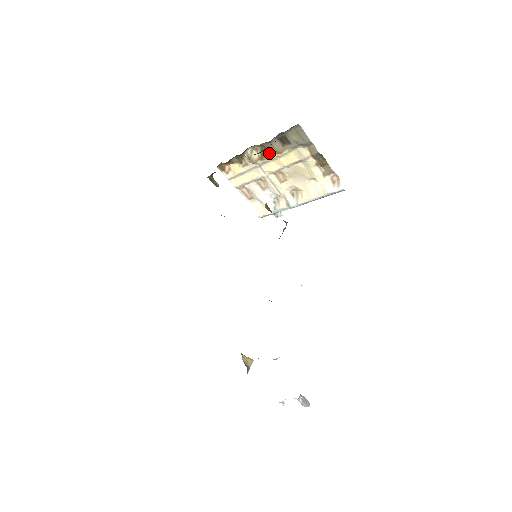
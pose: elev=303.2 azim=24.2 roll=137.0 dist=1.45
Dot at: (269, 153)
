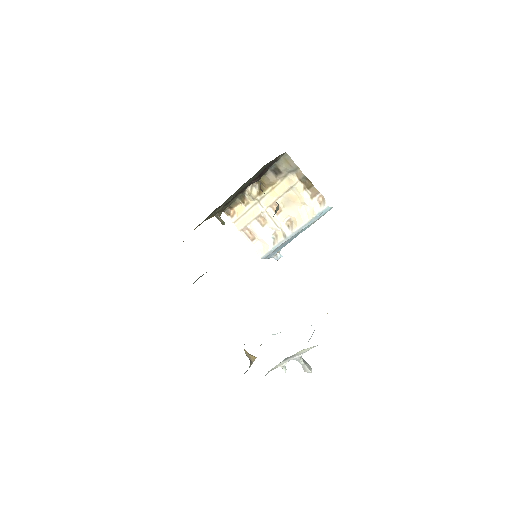
Dot at: (265, 186)
